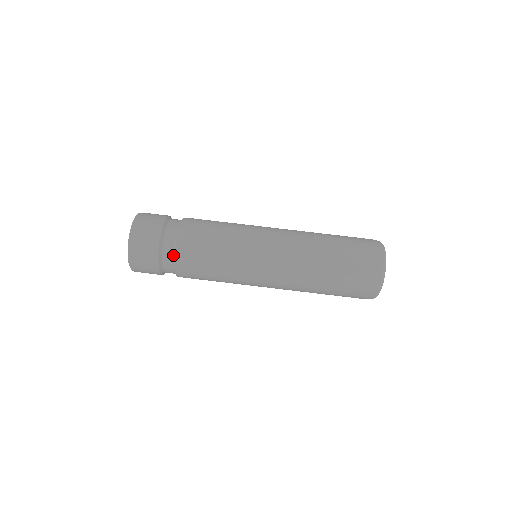
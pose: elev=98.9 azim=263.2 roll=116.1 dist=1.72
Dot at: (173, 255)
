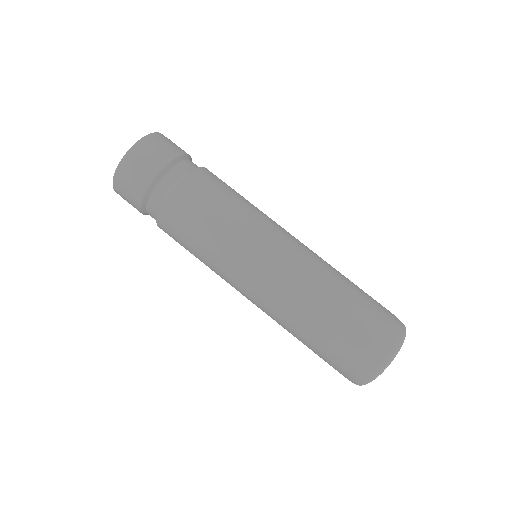
Dot at: (157, 211)
